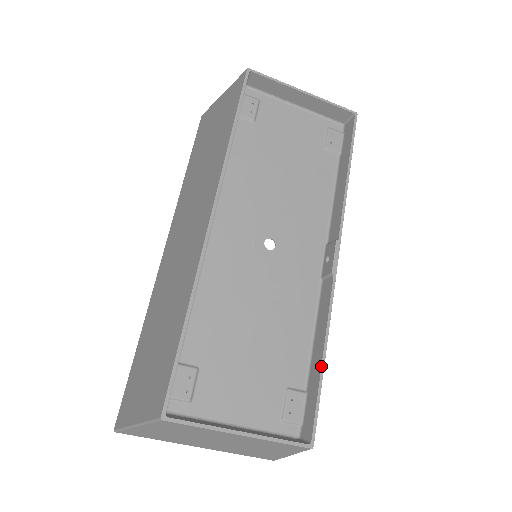
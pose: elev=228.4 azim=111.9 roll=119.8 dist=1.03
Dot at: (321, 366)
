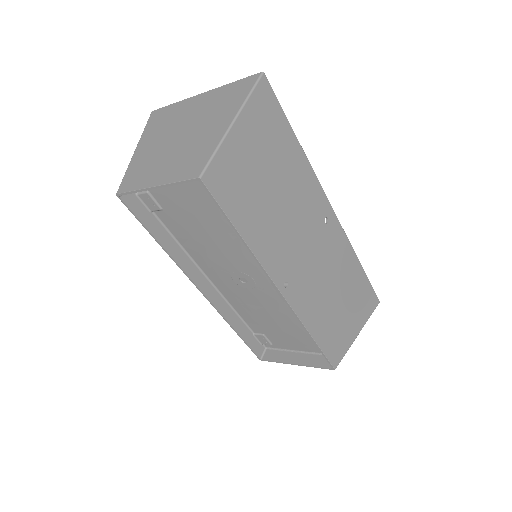
Dot at: occluded
